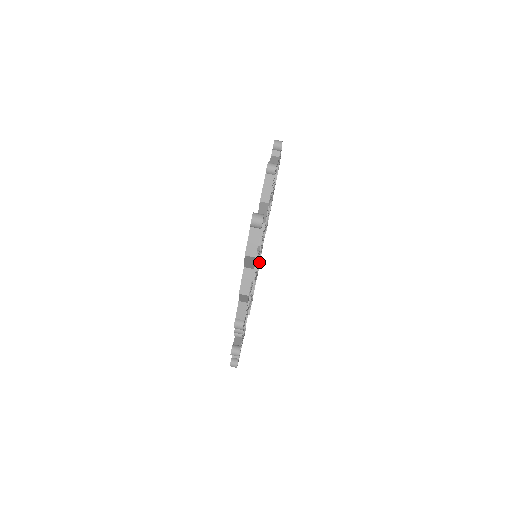
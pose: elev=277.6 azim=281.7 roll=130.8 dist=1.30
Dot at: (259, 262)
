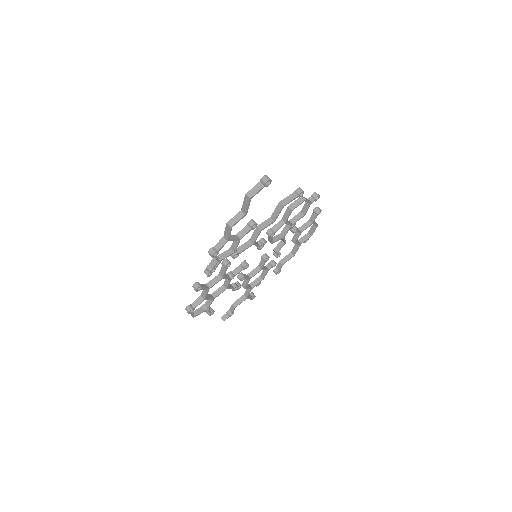
Dot at: (257, 283)
